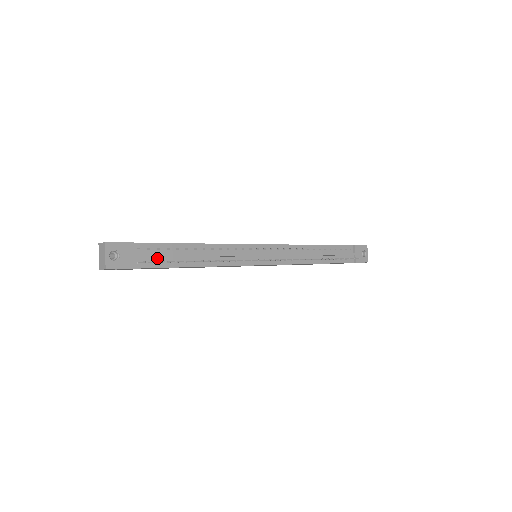
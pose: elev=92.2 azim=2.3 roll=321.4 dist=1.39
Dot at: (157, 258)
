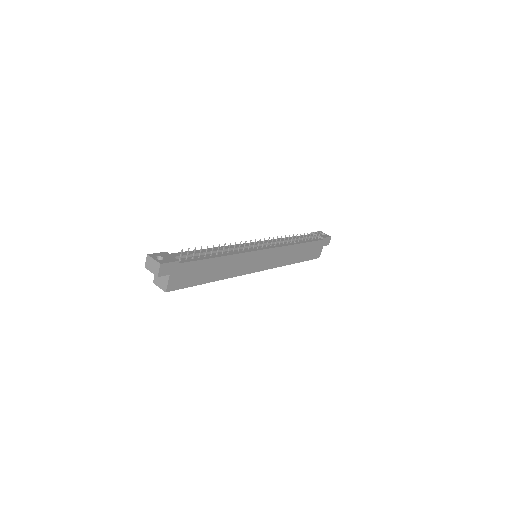
Dot at: (189, 257)
